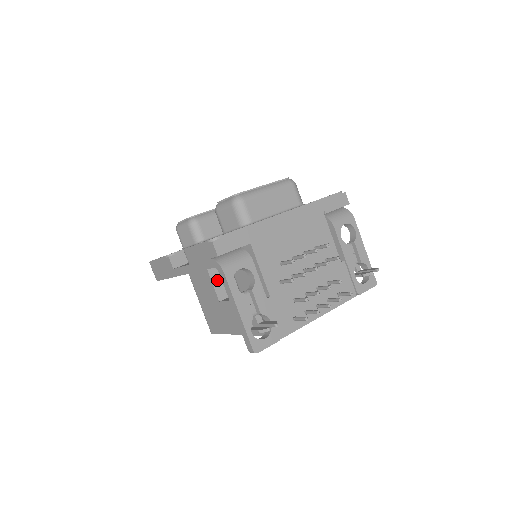
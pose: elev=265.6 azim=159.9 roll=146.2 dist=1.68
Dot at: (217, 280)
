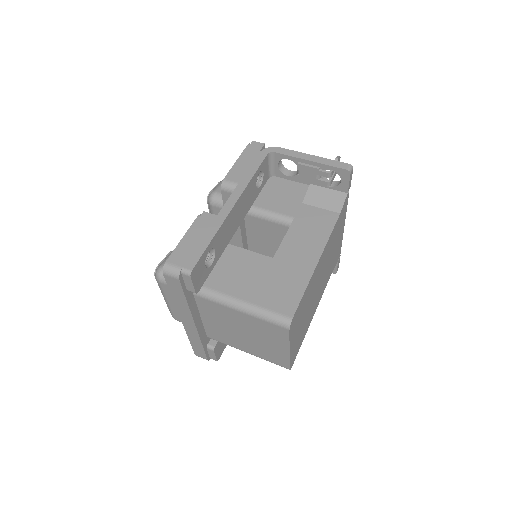
Dot at: occluded
